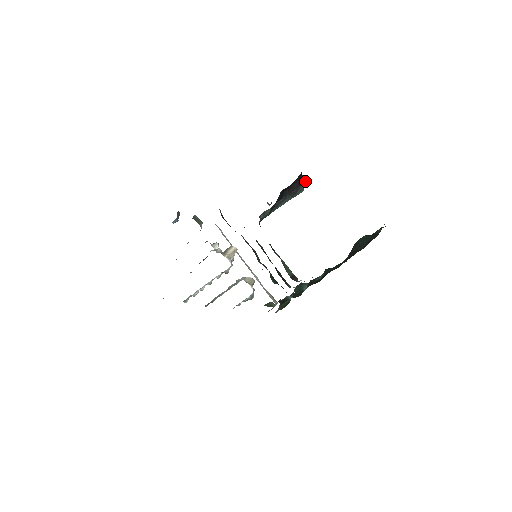
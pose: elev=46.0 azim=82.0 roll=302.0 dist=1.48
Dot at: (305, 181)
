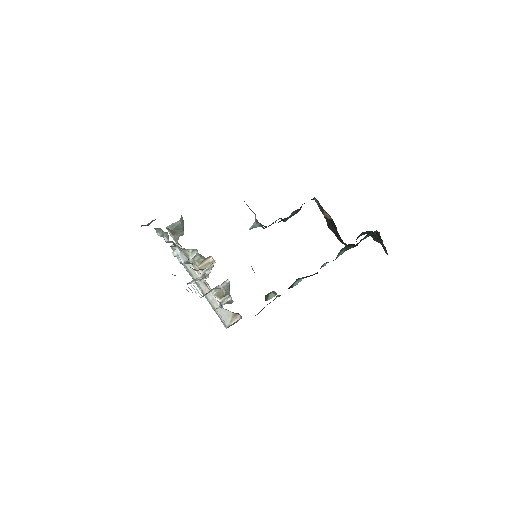
Dot at: occluded
